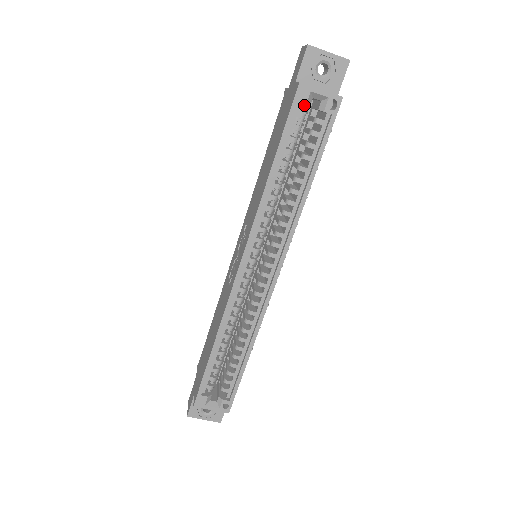
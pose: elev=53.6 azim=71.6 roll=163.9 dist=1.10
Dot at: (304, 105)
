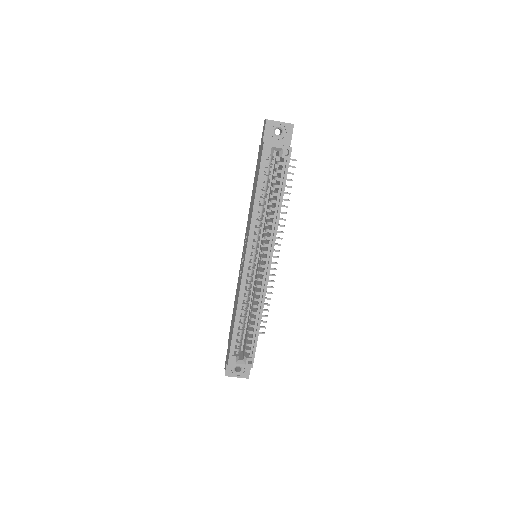
Dot at: occluded
